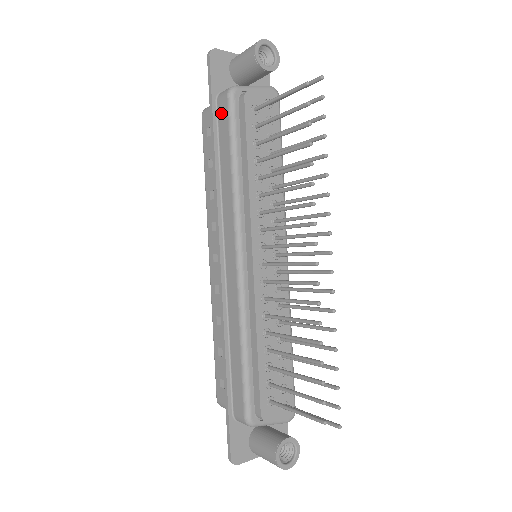
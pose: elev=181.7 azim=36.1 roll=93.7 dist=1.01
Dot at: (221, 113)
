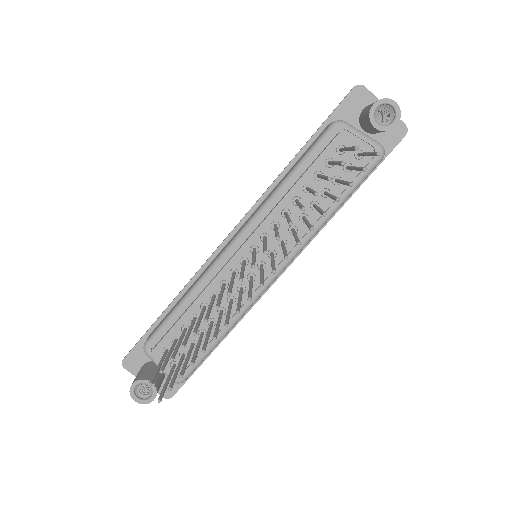
Dot at: (320, 135)
